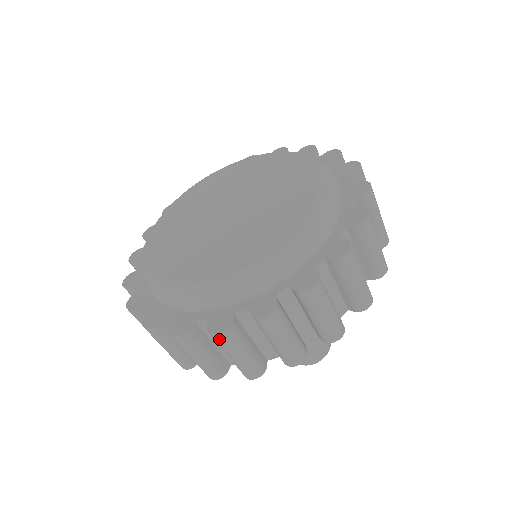
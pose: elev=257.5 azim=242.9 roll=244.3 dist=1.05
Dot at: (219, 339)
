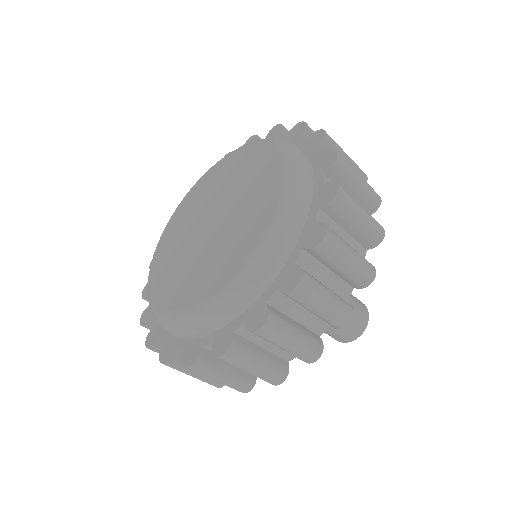
Dot at: (226, 360)
